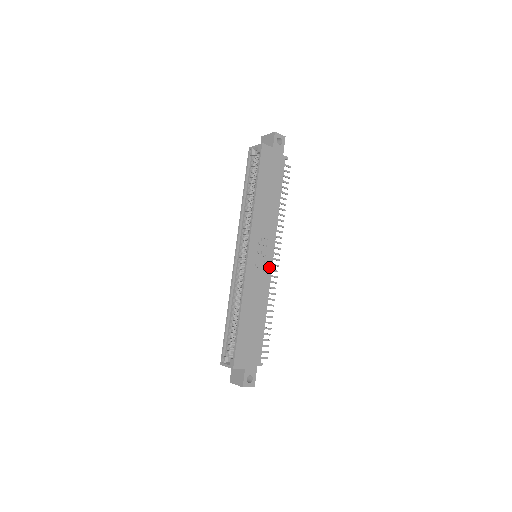
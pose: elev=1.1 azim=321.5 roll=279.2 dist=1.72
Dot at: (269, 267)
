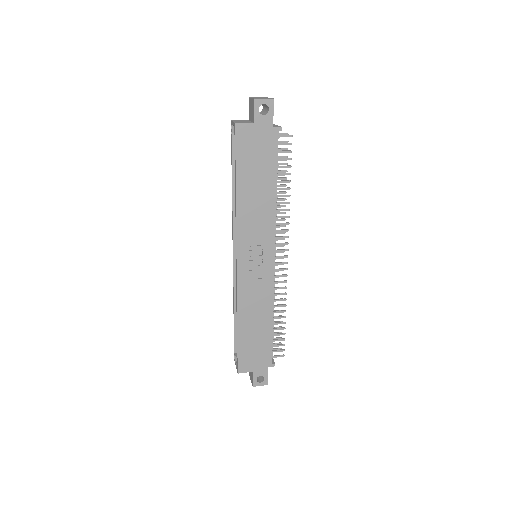
Dot at: (270, 270)
